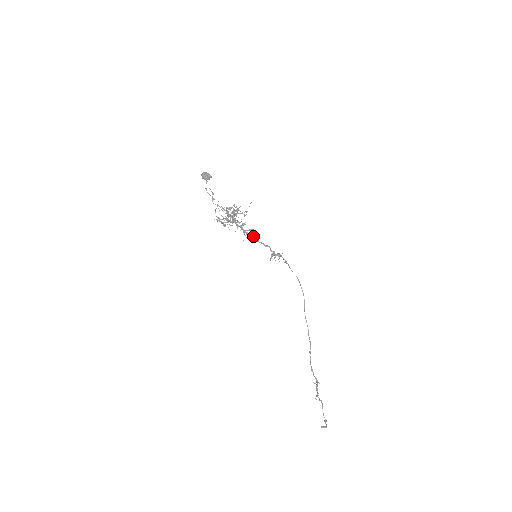
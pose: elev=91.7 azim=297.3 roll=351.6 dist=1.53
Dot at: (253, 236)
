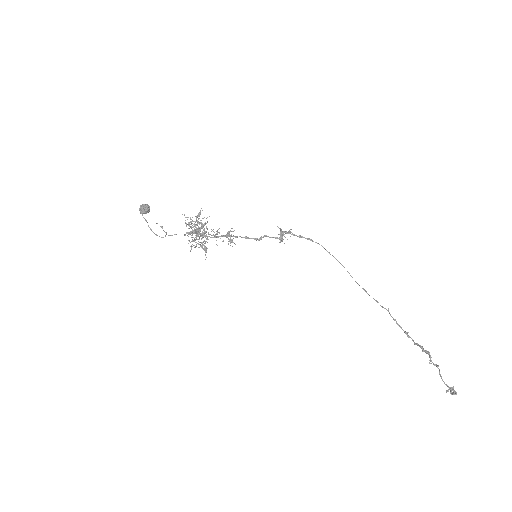
Dot at: occluded
